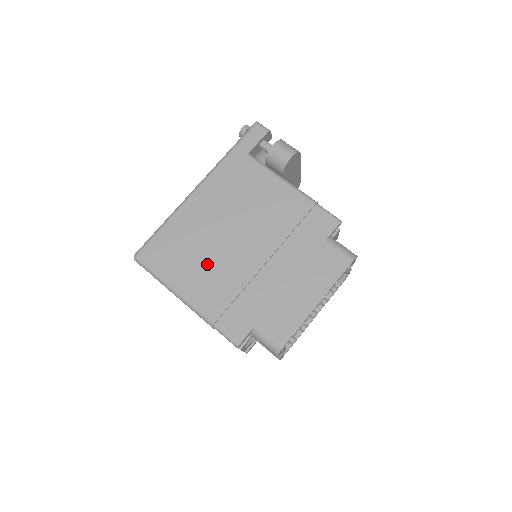
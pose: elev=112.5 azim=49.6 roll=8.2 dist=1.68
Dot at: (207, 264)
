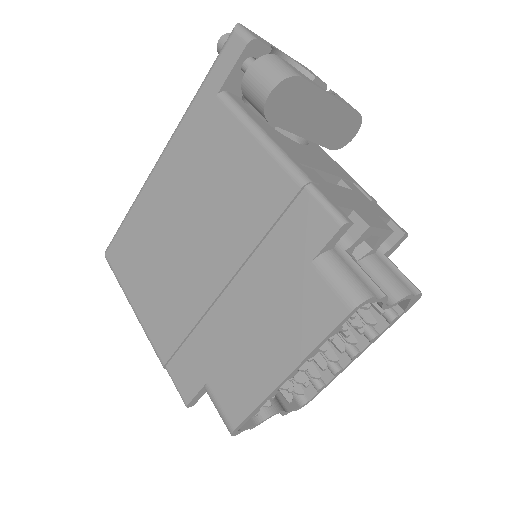
Dot at: (162, 278)
